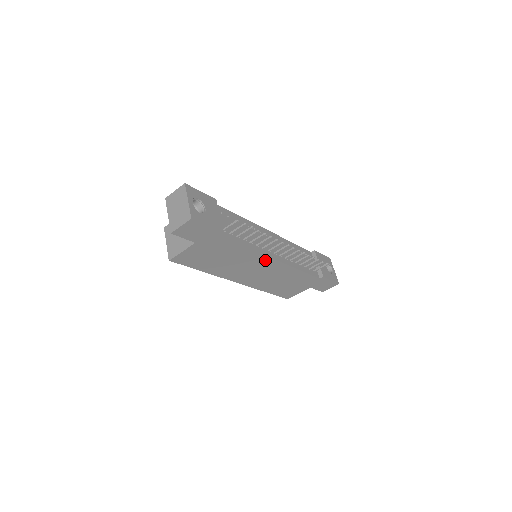
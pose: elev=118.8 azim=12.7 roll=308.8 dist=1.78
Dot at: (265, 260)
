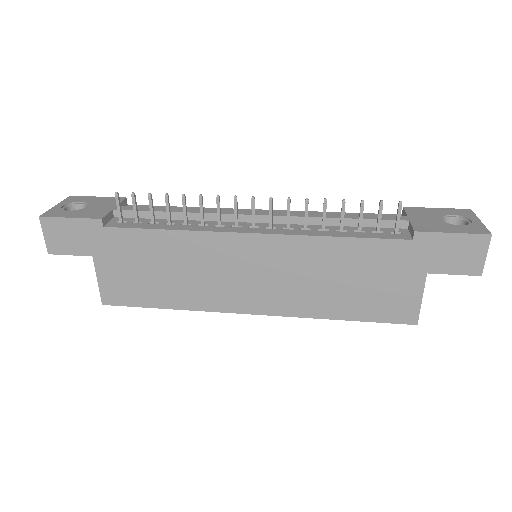
Dot at: (232, 243)
